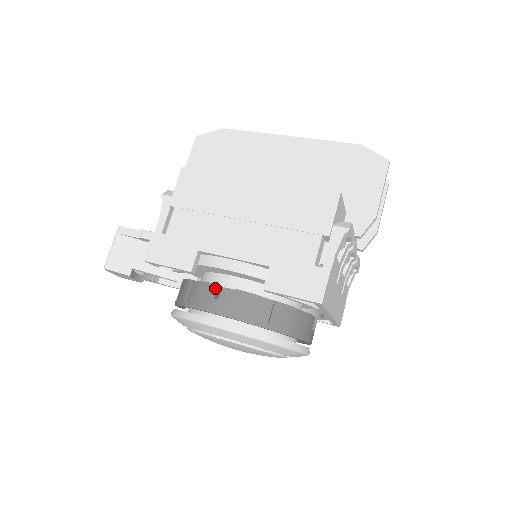
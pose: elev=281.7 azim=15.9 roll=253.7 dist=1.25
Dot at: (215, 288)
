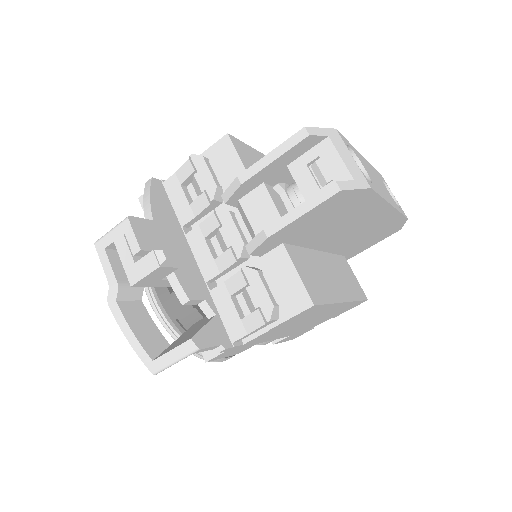
Dot at: occluded
